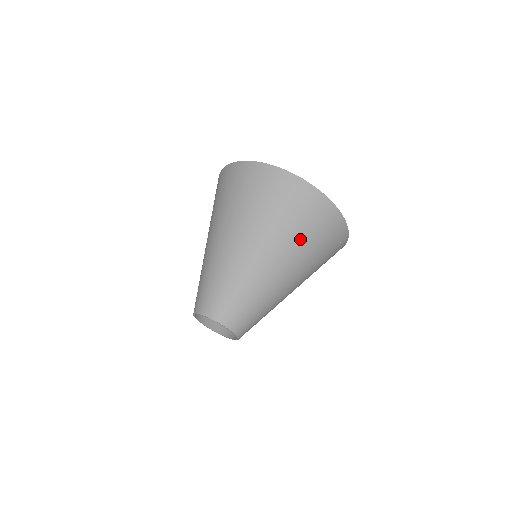
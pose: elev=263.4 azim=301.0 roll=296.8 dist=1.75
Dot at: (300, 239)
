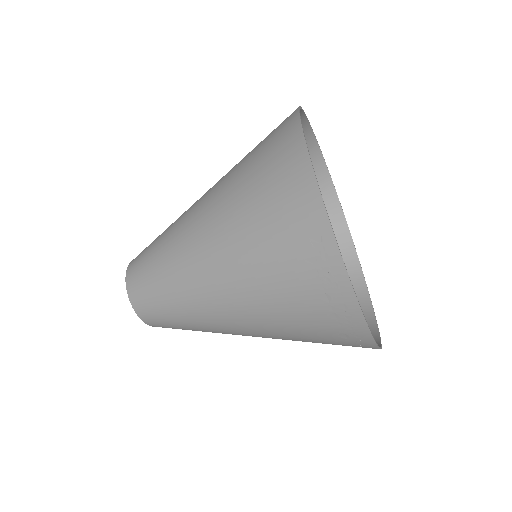
Dot at: (240, 200)
